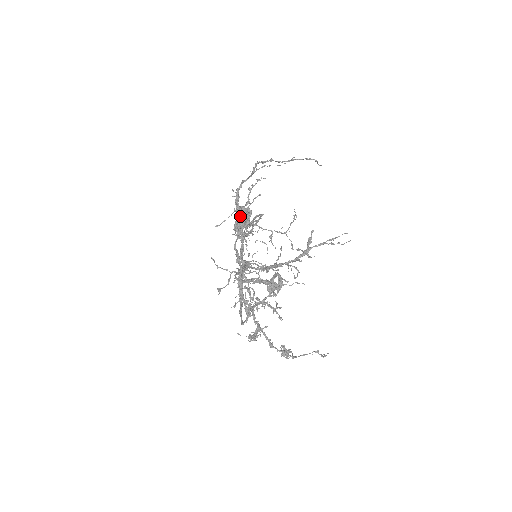
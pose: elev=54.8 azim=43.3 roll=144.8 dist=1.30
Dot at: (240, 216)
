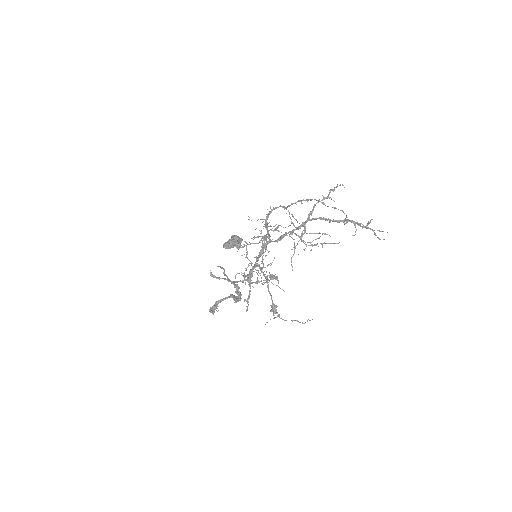
Dot at: occluded
